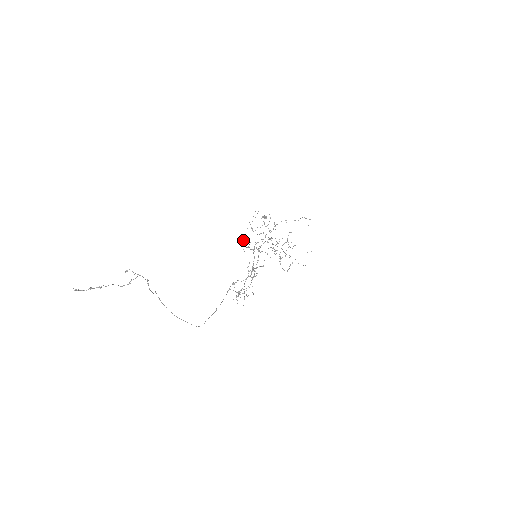
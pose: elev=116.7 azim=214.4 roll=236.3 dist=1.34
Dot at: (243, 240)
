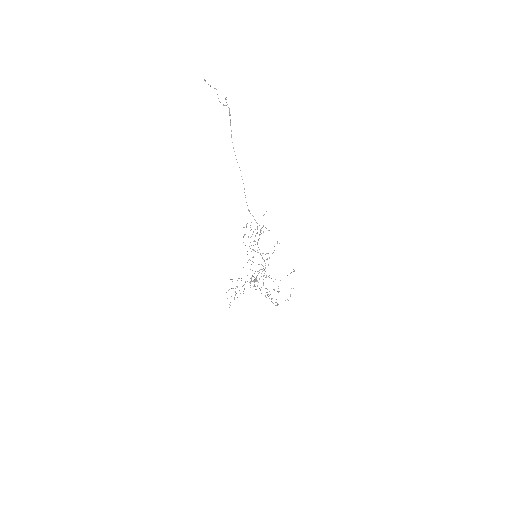
Dot at: occluded
